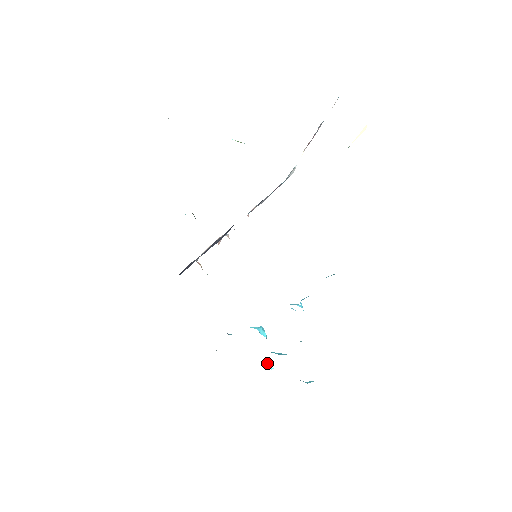
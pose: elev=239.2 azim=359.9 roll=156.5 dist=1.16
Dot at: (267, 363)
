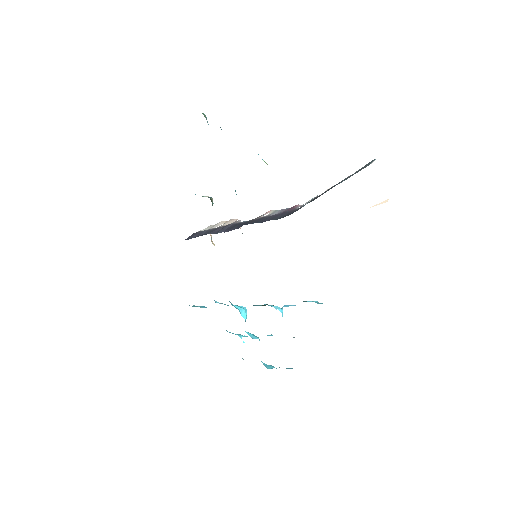
Dot at: (241, 336)
